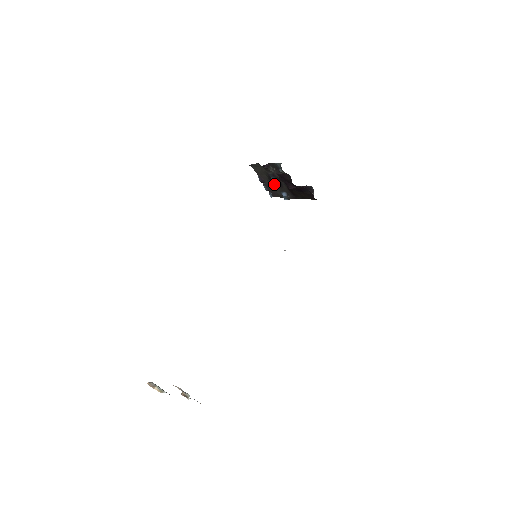
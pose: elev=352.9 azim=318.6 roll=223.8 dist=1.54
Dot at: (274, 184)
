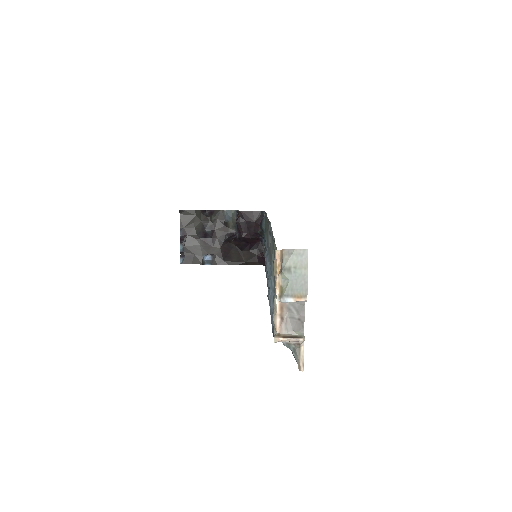
Dot at: (200, 243)
